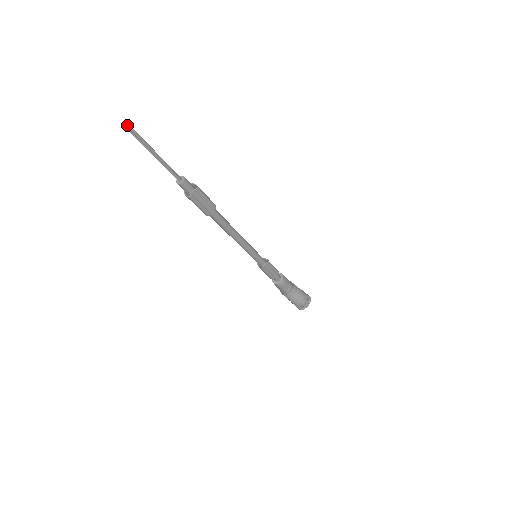
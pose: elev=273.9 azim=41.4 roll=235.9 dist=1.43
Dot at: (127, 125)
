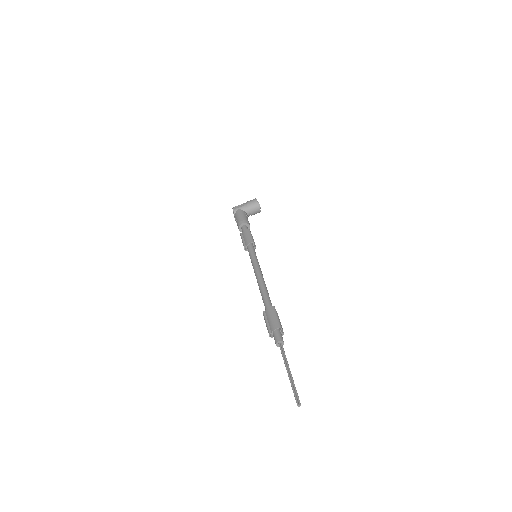
Dot at: (300, 403)
